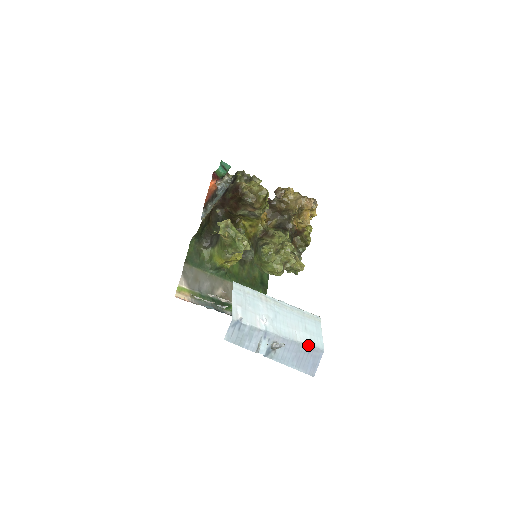
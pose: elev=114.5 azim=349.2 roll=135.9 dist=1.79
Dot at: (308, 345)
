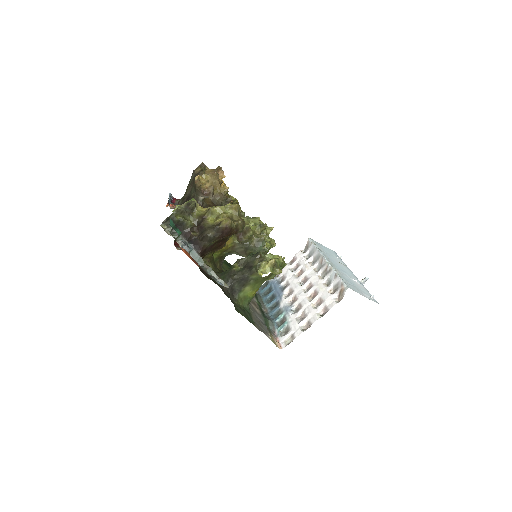
Dot at: occluded
